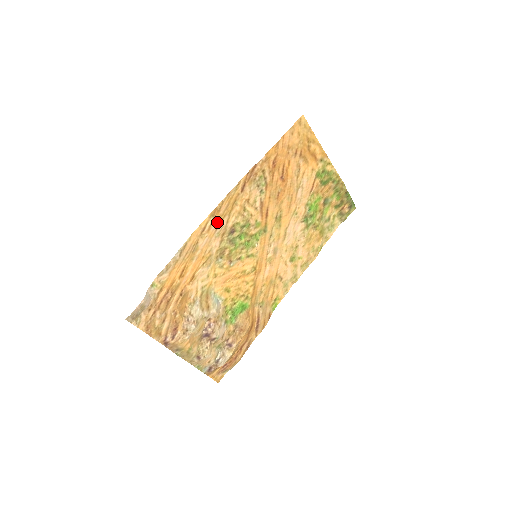
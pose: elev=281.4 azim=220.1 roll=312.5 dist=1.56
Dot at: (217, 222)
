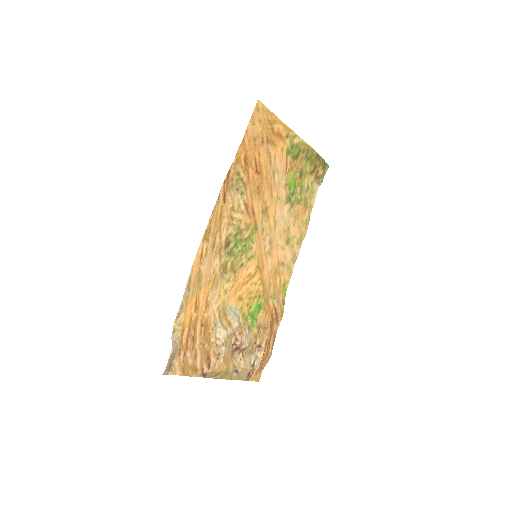
Dot at: (211, 243)
